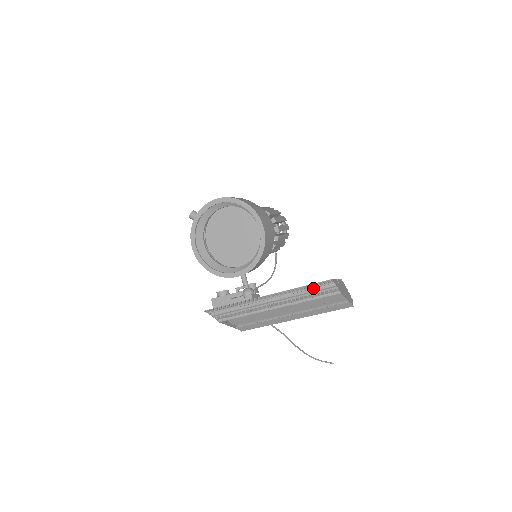
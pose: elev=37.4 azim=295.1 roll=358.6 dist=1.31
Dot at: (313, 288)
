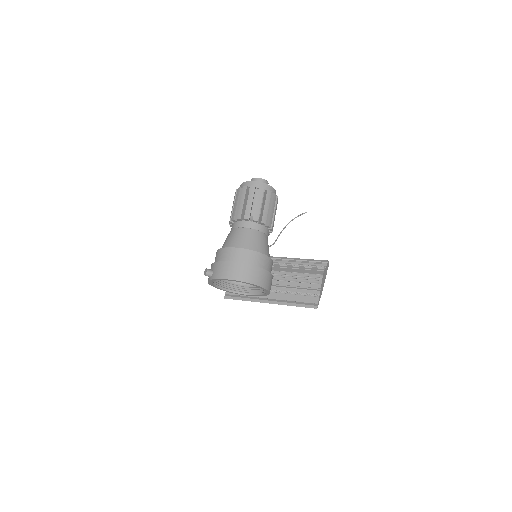
Dot at: (303, 302)
